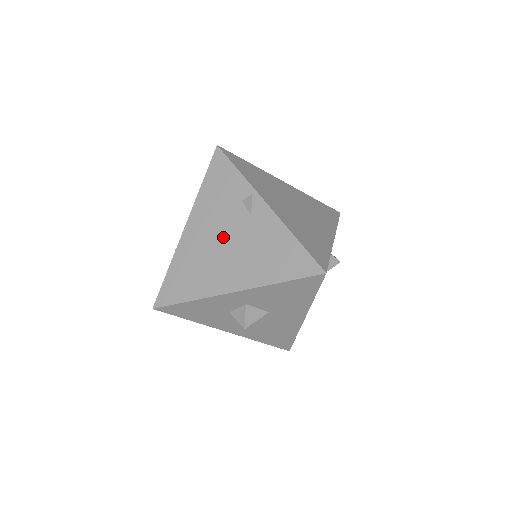
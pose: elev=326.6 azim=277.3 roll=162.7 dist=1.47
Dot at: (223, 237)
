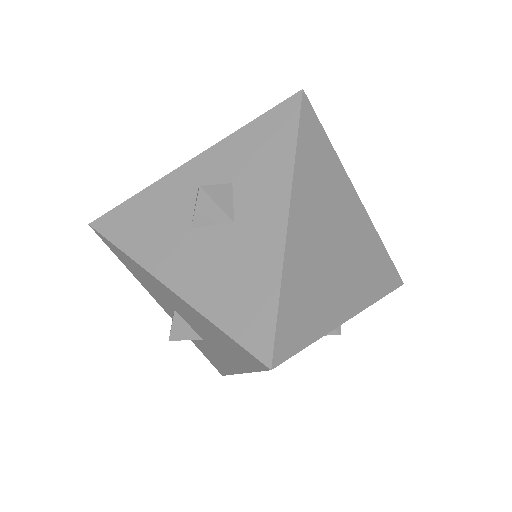
Dot at: occluded
